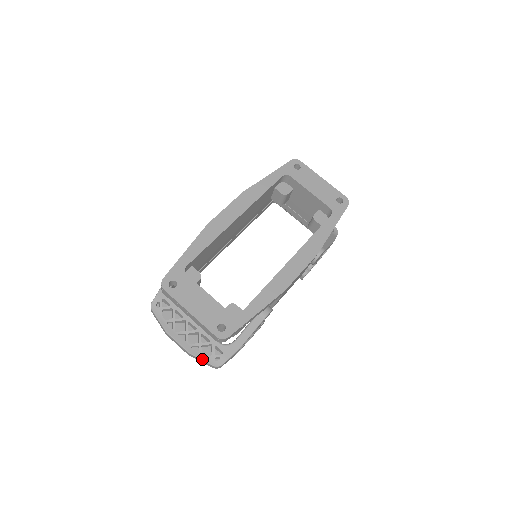
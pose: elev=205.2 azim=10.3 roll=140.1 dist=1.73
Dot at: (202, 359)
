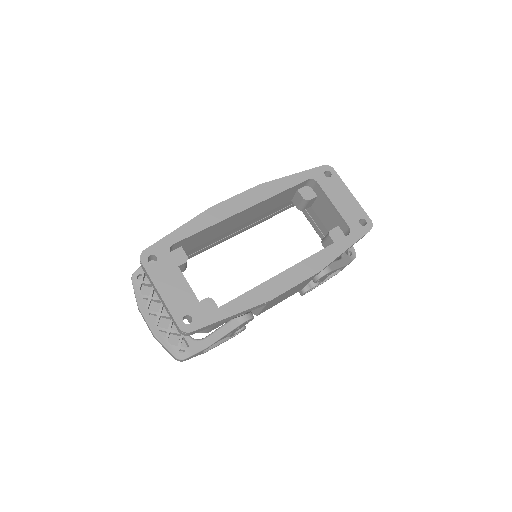
Dot at: (166, 347)
